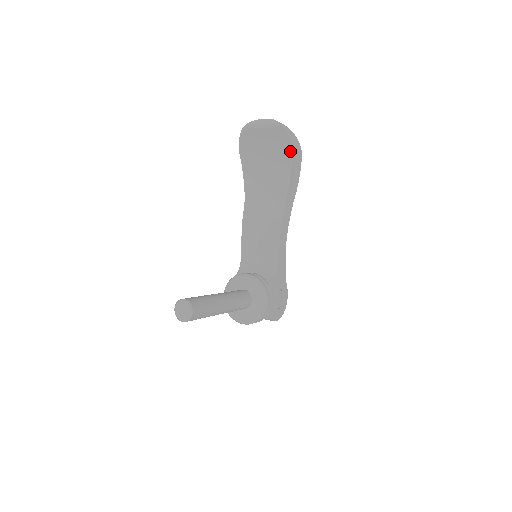
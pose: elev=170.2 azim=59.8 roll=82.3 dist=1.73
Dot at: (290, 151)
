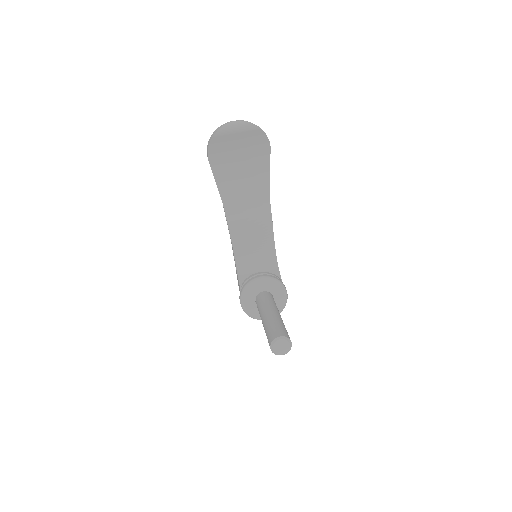
Dot at: (268, 150)
